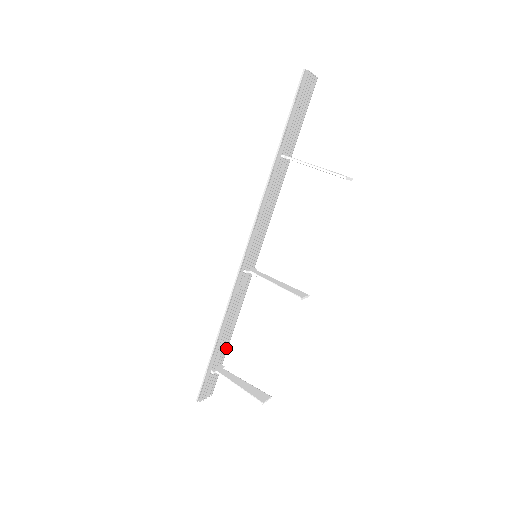
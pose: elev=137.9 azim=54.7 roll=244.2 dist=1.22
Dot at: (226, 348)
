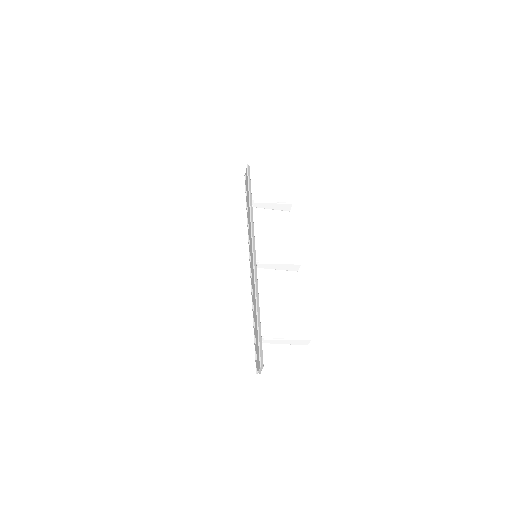
Dot at: occluded
